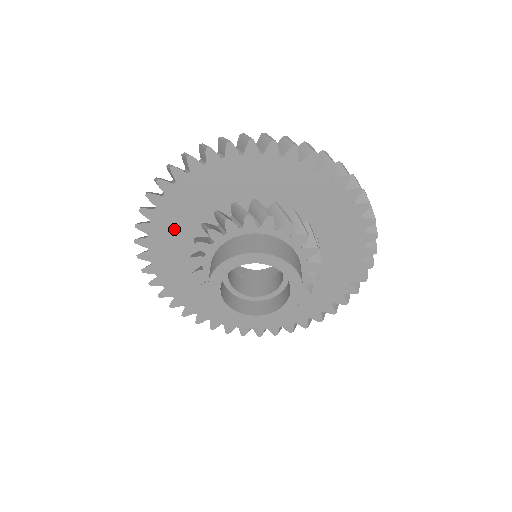
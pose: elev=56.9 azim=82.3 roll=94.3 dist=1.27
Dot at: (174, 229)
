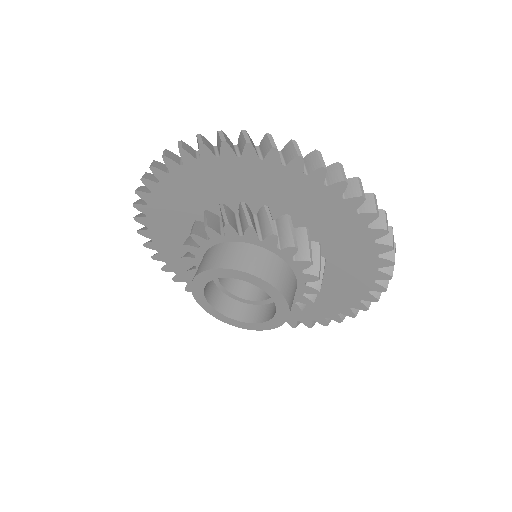
Dot at: occluded
